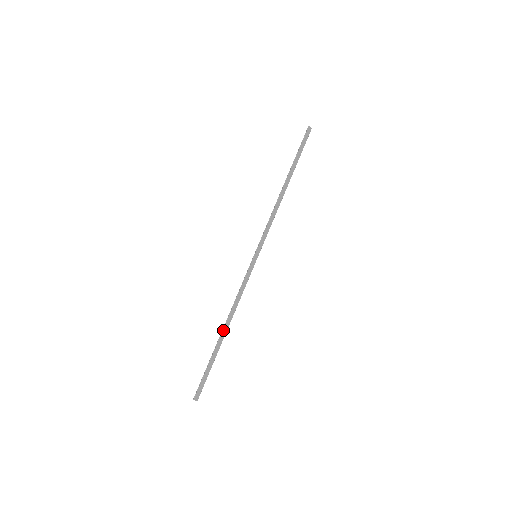
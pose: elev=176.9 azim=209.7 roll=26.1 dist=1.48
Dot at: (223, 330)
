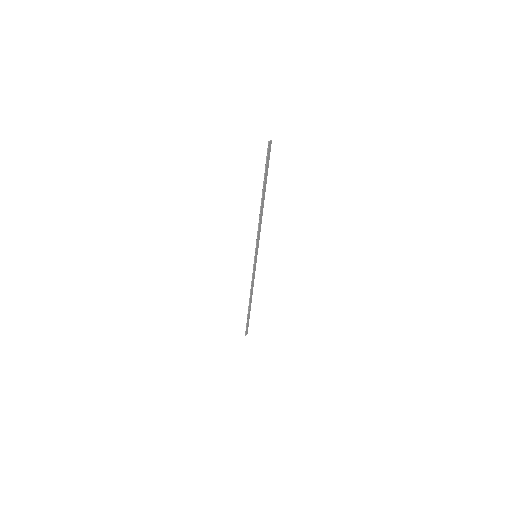
Dot at: (250, 302)
